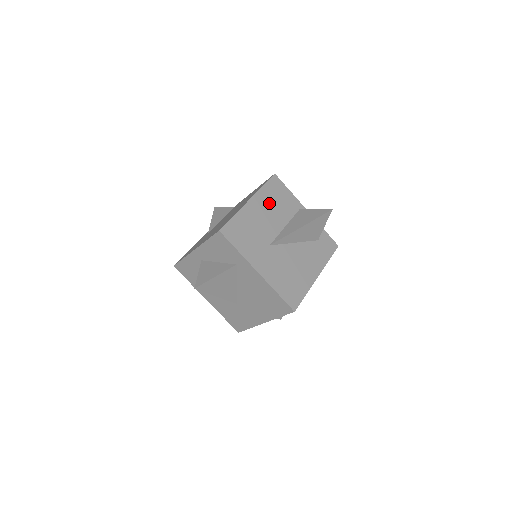
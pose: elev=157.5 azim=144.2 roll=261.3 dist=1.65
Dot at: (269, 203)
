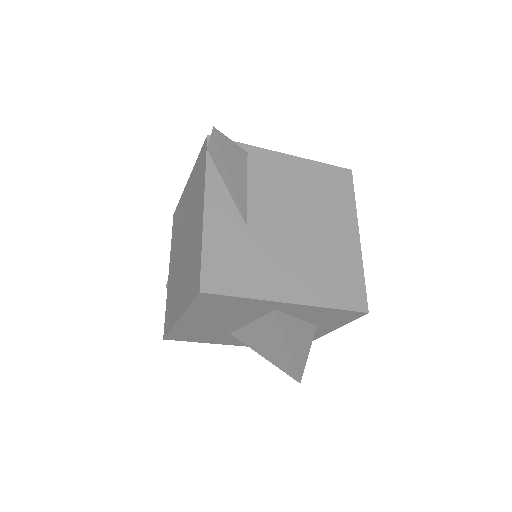
Dot at: occluded
